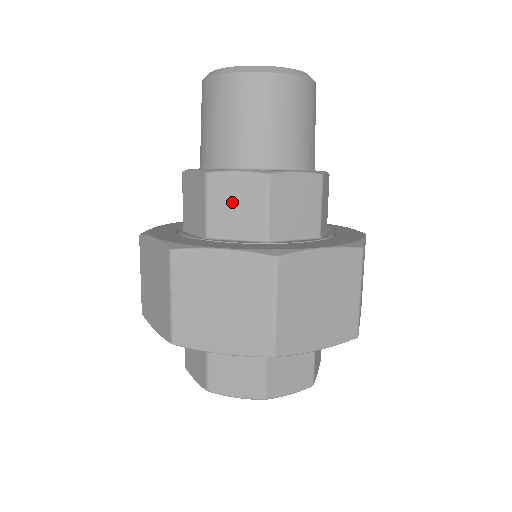
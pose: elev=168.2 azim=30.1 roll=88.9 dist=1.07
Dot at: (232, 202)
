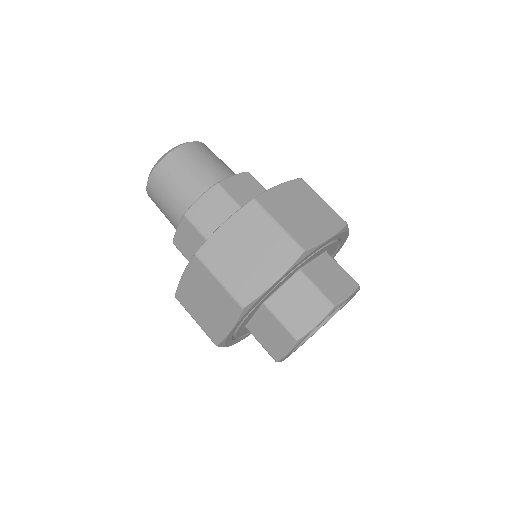
Dot at: (188, 244)
